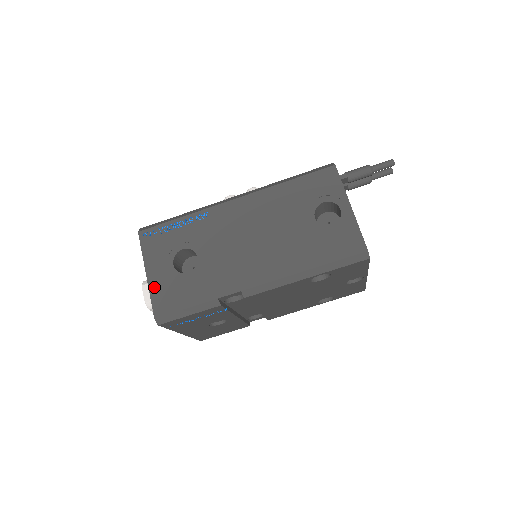
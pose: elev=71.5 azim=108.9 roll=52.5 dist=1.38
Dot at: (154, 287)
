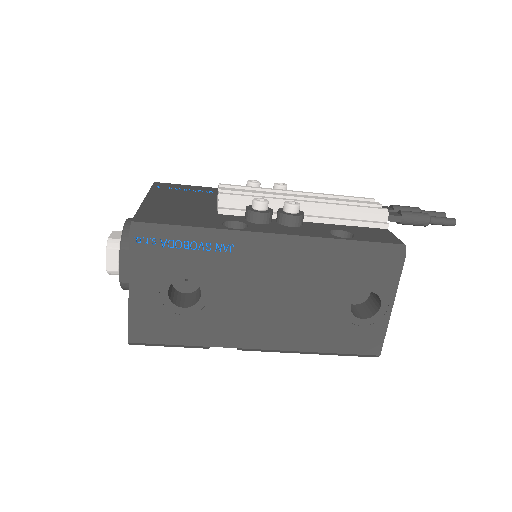
Dot at: (136, 309)
